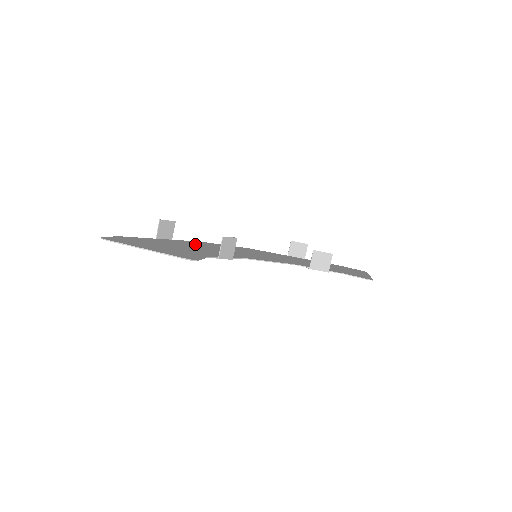
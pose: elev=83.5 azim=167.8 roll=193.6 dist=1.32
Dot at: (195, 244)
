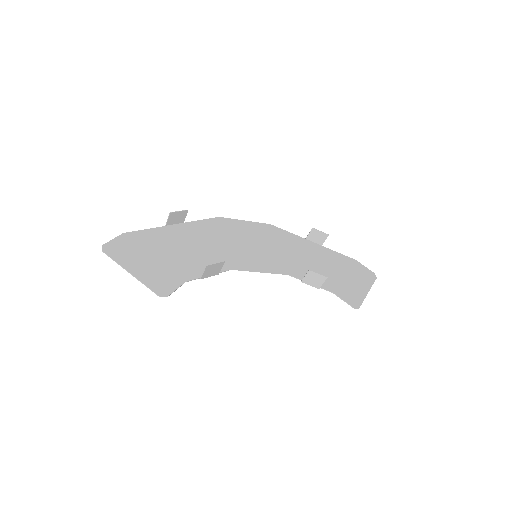
Dot at: (203, 232)
